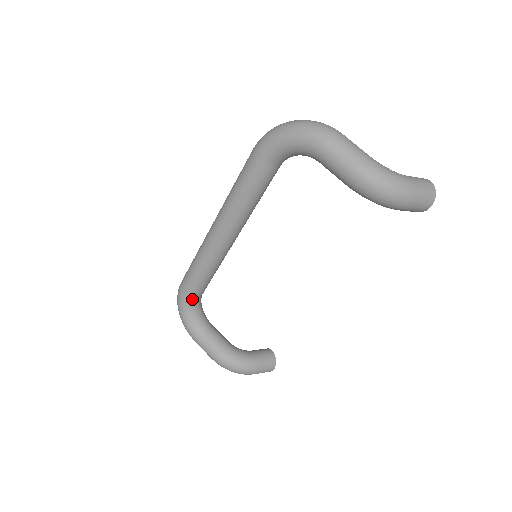
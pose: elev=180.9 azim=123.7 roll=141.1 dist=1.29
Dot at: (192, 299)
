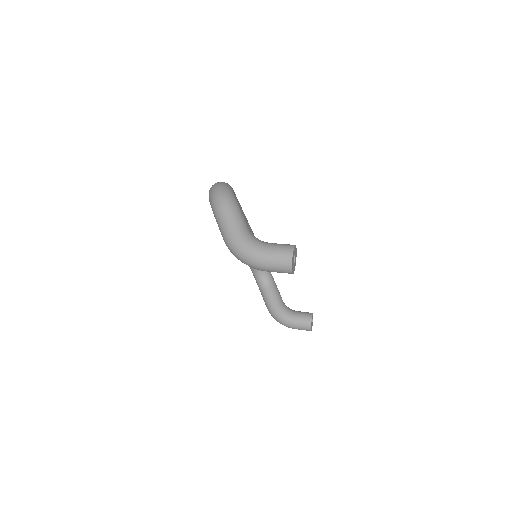
Dot at: occluded
